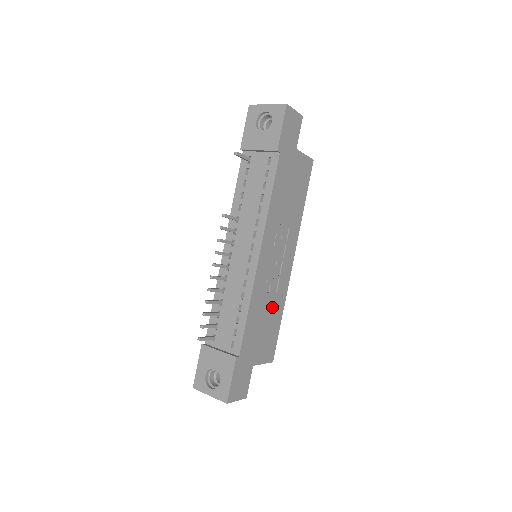
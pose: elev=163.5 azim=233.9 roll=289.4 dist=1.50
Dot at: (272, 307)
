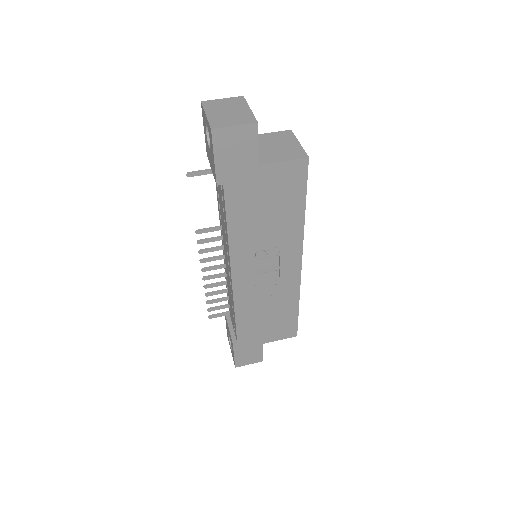
Dot at: (276, 304)
